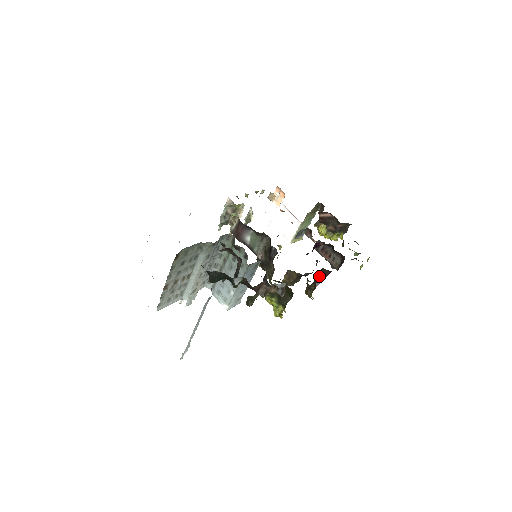
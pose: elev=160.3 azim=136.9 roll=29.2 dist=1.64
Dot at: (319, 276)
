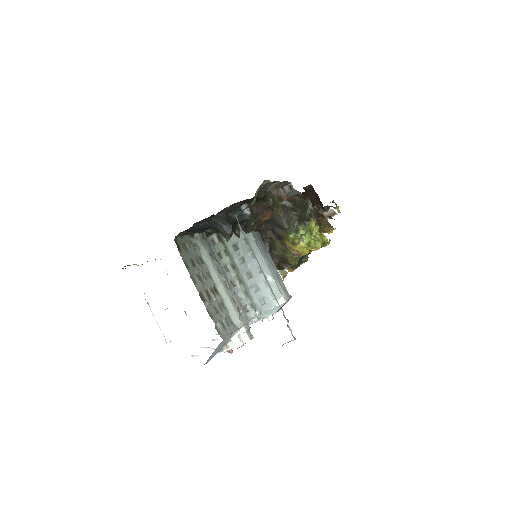
Dot at: (309, 197)
